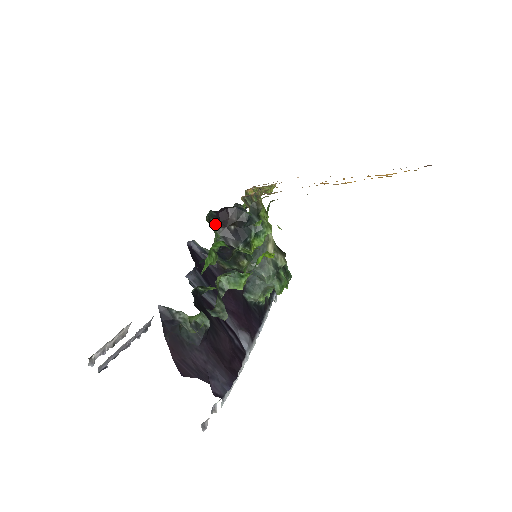
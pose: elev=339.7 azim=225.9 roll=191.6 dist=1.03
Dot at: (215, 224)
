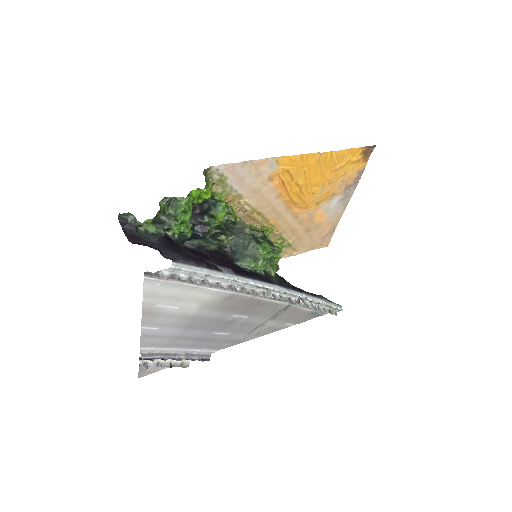
Dot at: occluded
